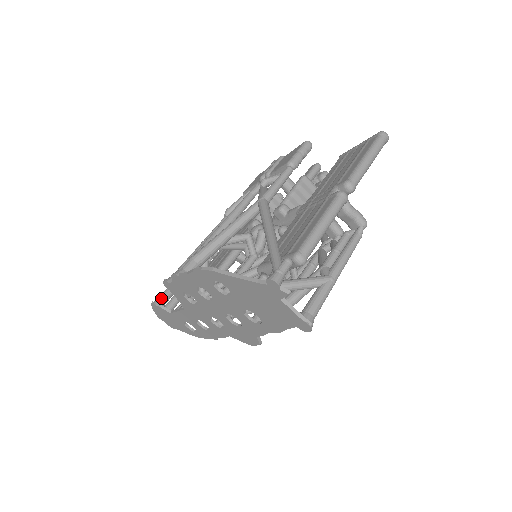
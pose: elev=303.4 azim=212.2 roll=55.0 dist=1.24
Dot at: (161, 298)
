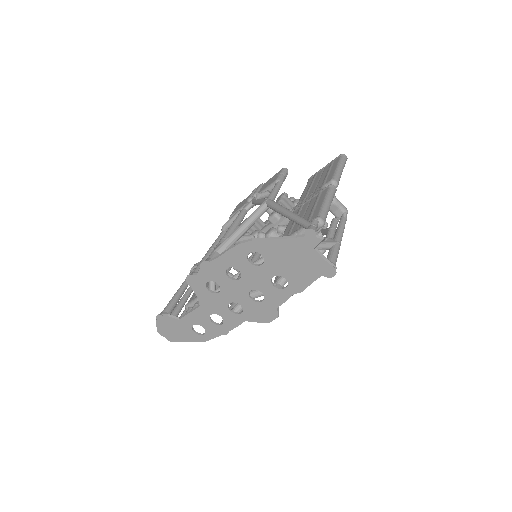
Dot at: (165, 310)
